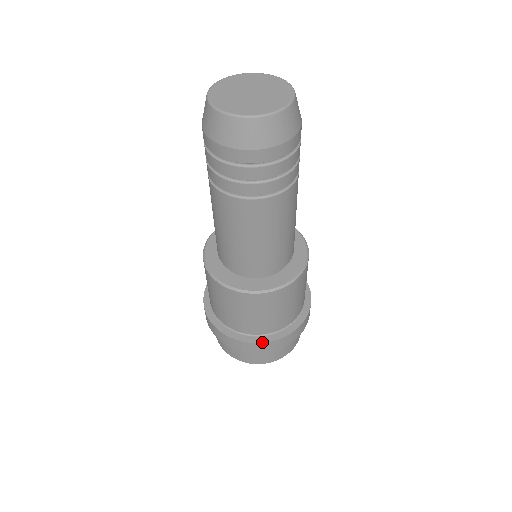
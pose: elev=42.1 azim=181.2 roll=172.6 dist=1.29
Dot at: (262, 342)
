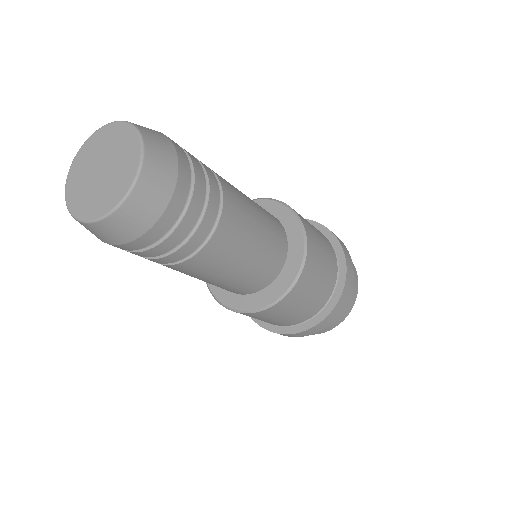
Dot at: (321, 320)
